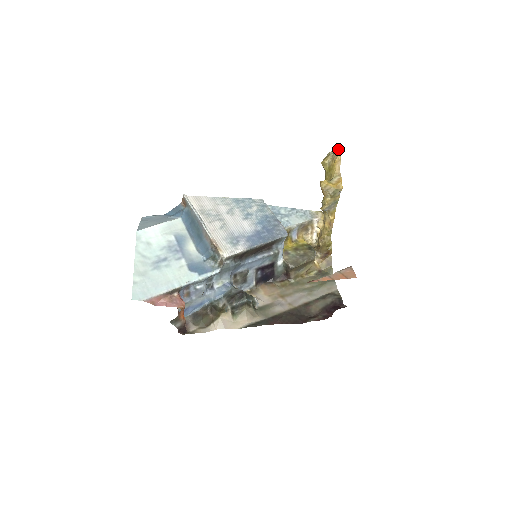
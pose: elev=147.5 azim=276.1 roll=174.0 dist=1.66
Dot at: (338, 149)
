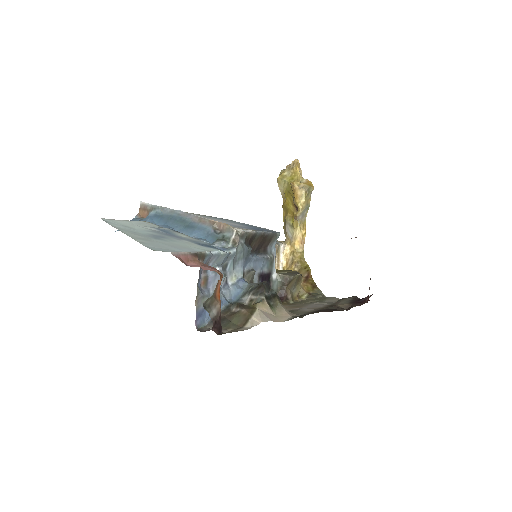
Dot at: occluded
